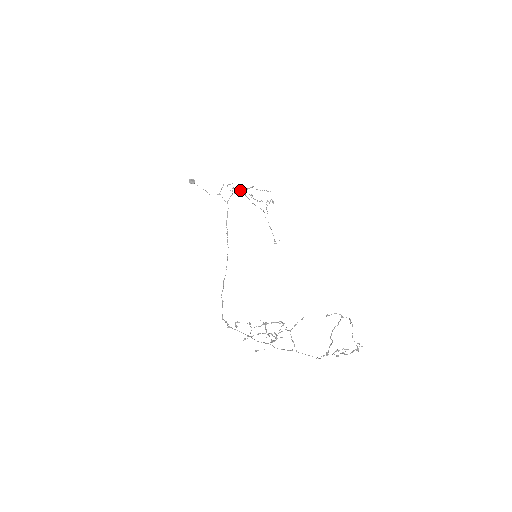
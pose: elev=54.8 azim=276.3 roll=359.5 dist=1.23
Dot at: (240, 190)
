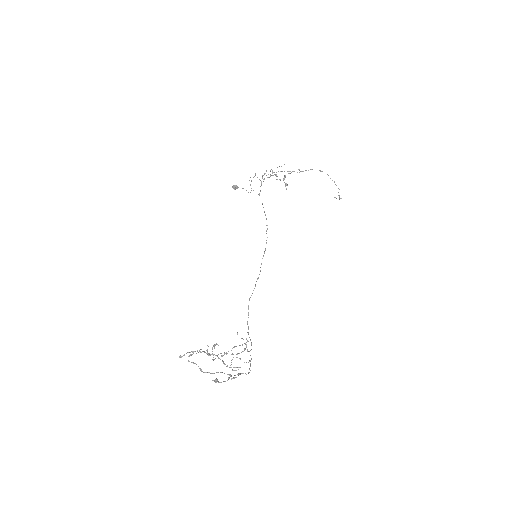
Dot at: (272, 172)
